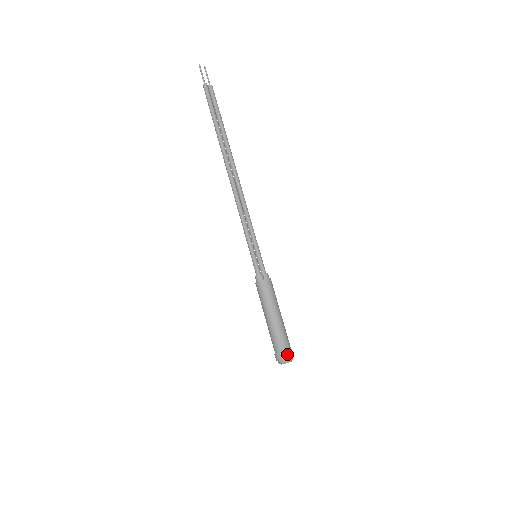
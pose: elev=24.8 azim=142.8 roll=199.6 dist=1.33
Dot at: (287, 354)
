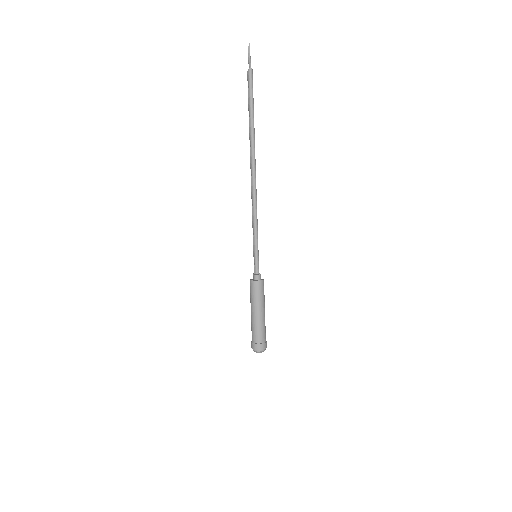
Dot at: occluded
